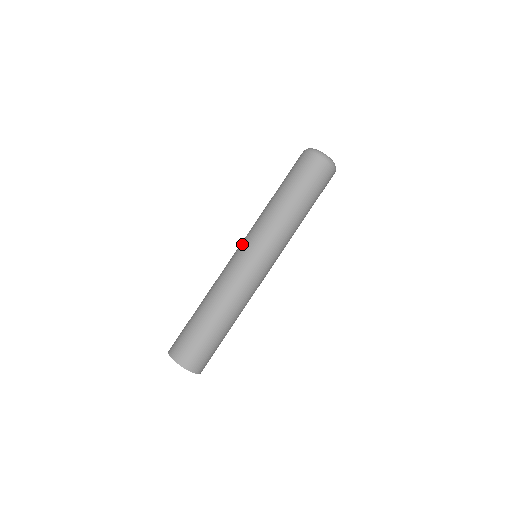
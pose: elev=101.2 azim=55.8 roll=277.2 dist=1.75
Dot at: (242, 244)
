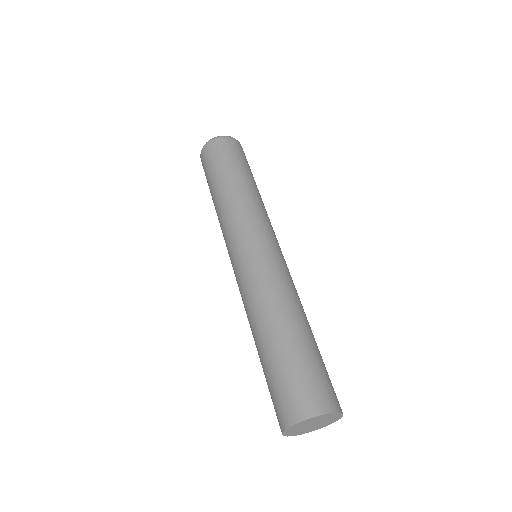
Dot at: (231, 255)
